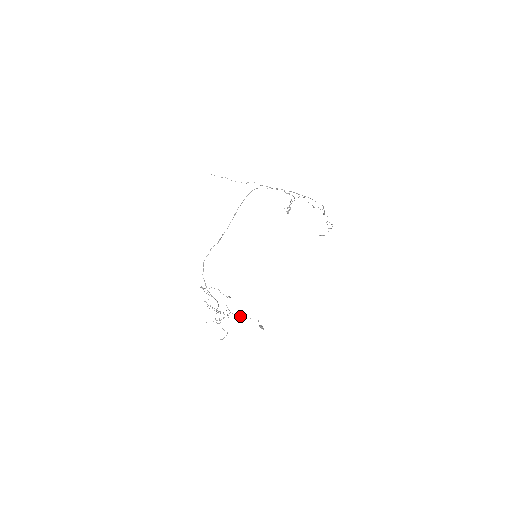
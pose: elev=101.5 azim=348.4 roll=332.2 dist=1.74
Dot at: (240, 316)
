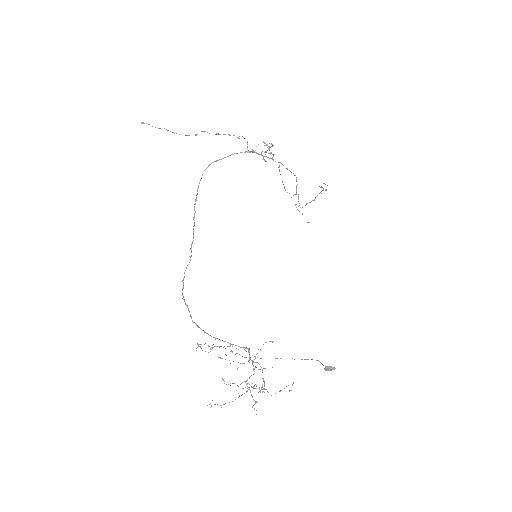
Dot at: occluded
